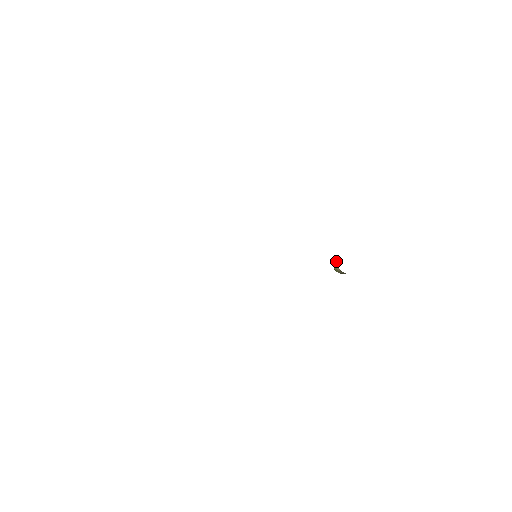
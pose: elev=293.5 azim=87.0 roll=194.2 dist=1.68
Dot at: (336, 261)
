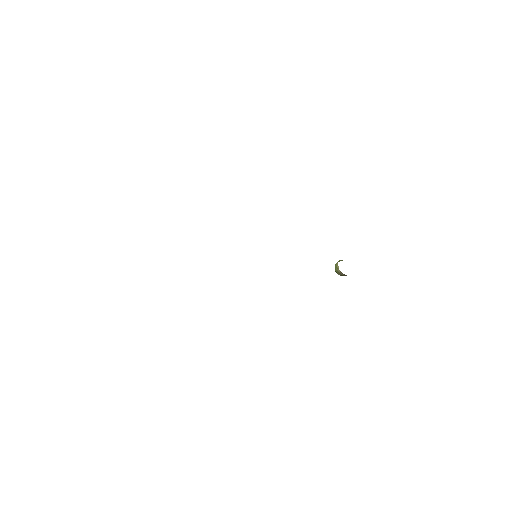
Dot at: (337, 263)
